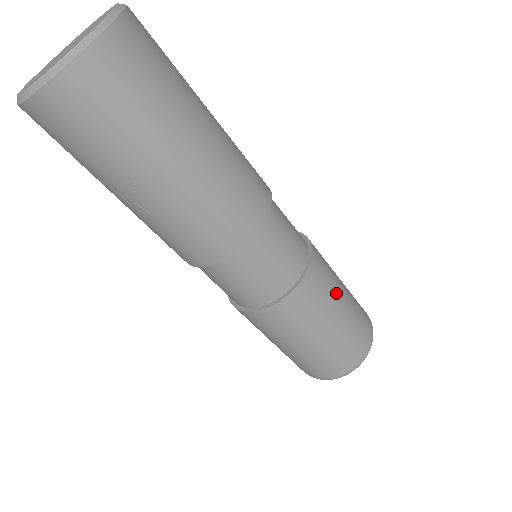
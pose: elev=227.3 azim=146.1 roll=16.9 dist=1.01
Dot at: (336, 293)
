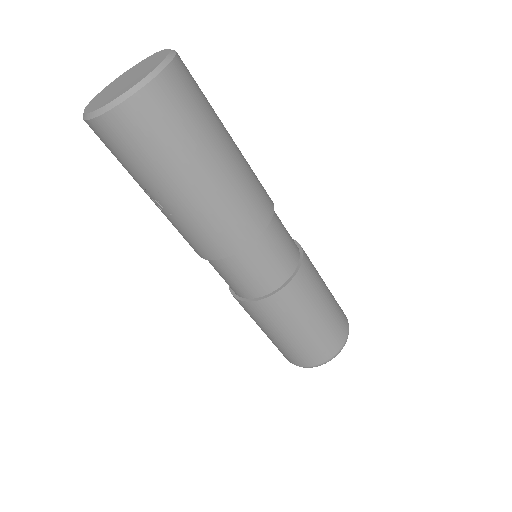
Dot at: (317, 300)
